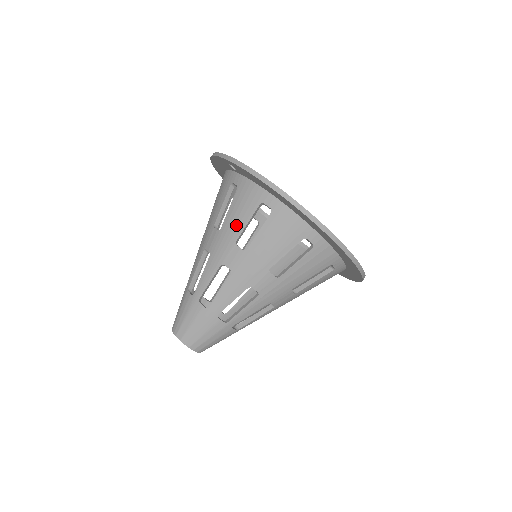
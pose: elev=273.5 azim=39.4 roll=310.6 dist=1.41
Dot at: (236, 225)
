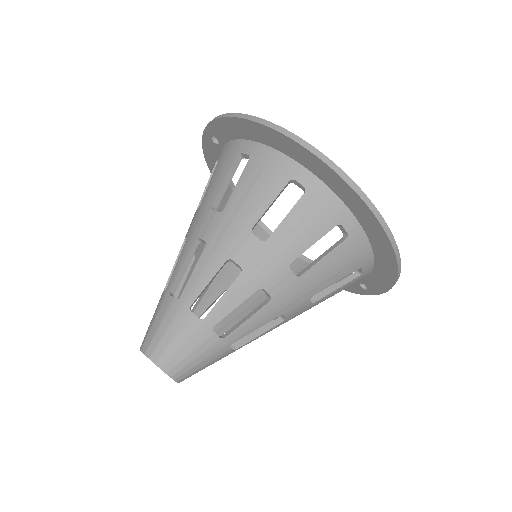
Dot at: (214, 190)
